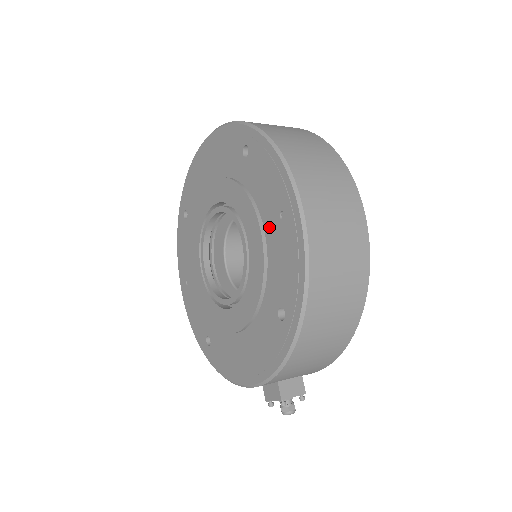
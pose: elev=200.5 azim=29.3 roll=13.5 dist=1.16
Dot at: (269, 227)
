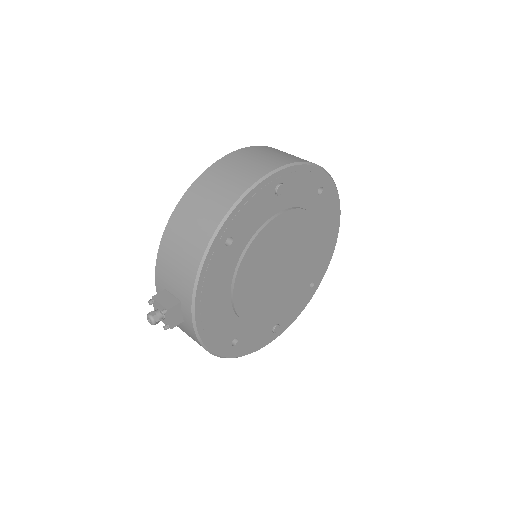
Dot at: occluded
